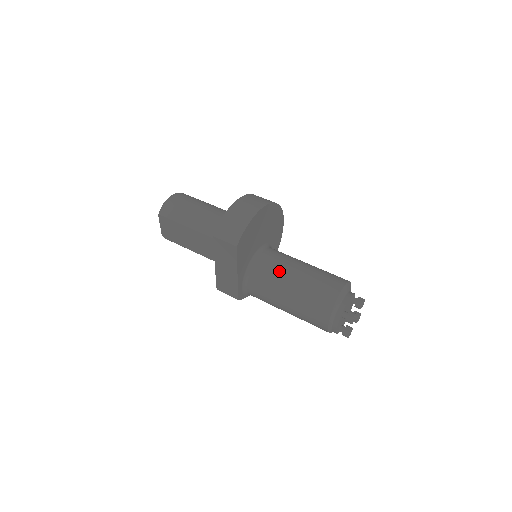
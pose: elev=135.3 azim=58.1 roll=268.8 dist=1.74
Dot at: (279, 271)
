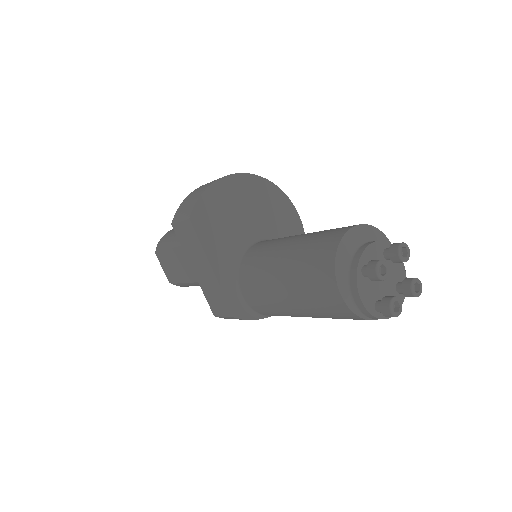
Dot at: (269, 250)
